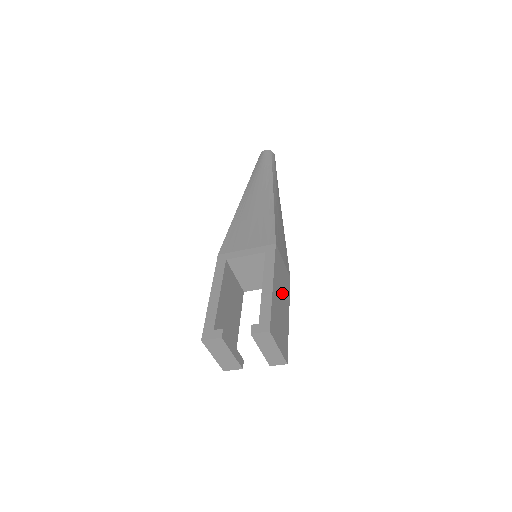
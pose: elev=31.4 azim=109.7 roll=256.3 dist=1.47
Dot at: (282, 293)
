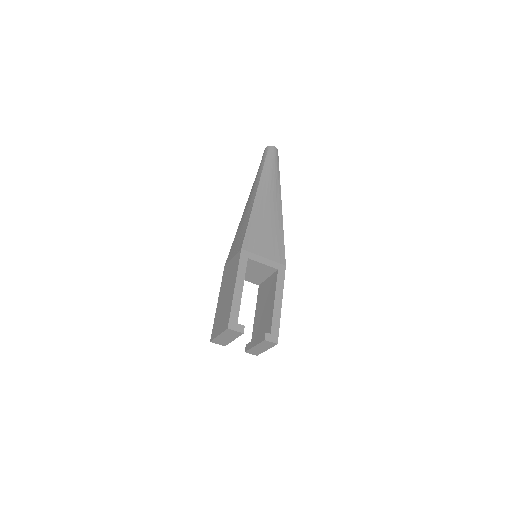
Dot at: occluded
